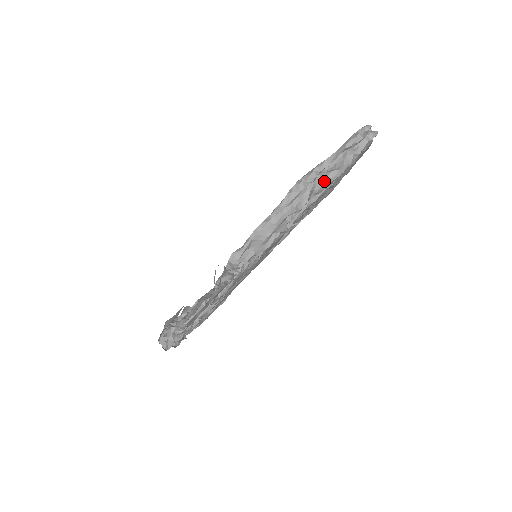
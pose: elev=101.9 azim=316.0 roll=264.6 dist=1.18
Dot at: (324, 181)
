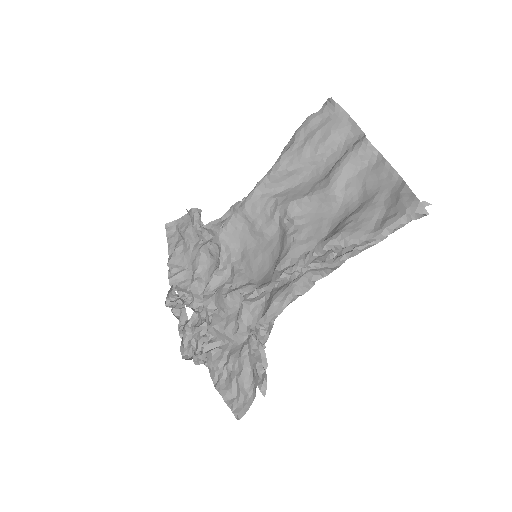
Dot at: occluded
